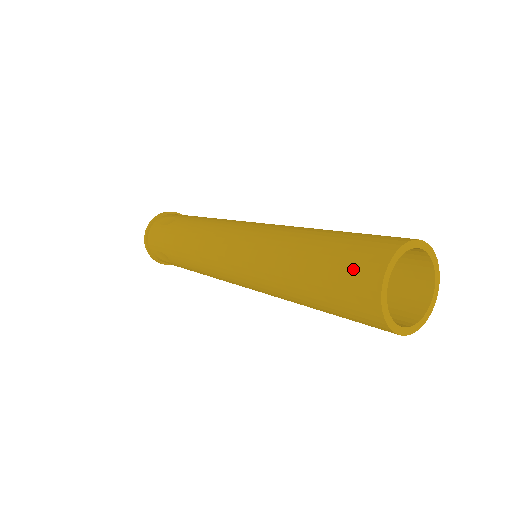
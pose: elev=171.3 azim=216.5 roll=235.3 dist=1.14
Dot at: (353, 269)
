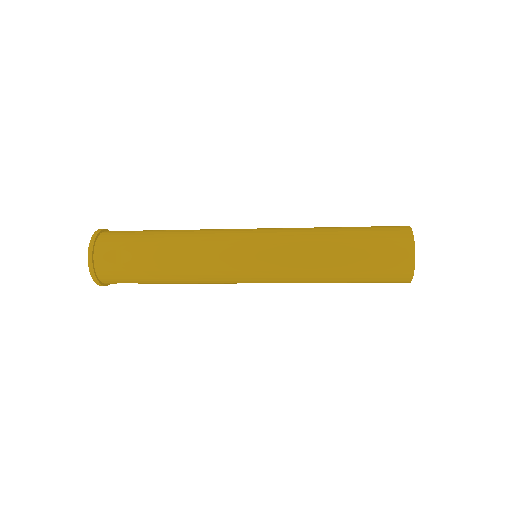
Dot at: (390, 271)
